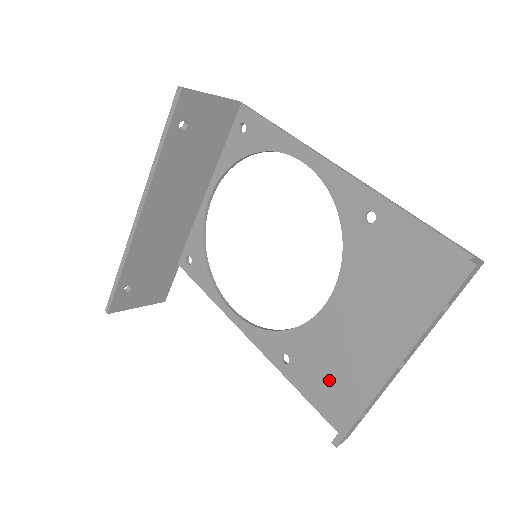
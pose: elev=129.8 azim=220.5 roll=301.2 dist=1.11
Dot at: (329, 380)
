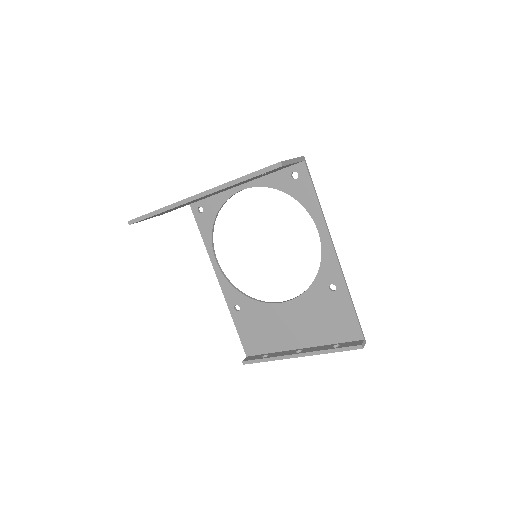
Dot at: (257, 333)
